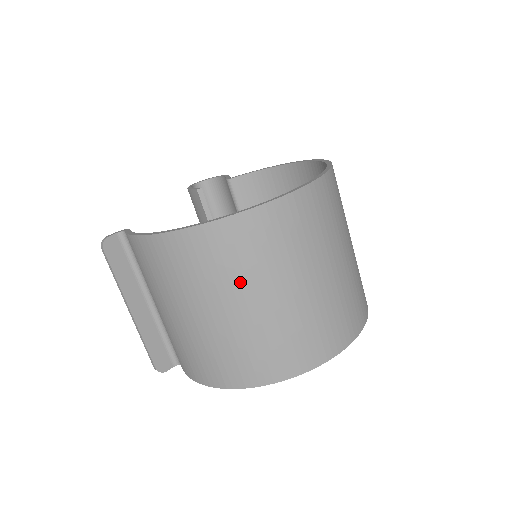
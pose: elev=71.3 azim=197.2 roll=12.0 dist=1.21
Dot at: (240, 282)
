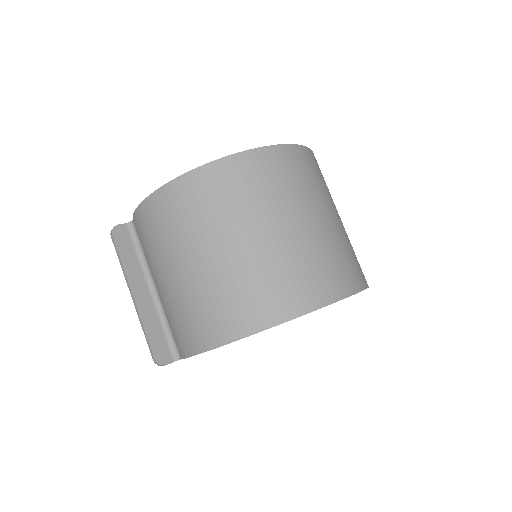
Dot at: (229, 219)
